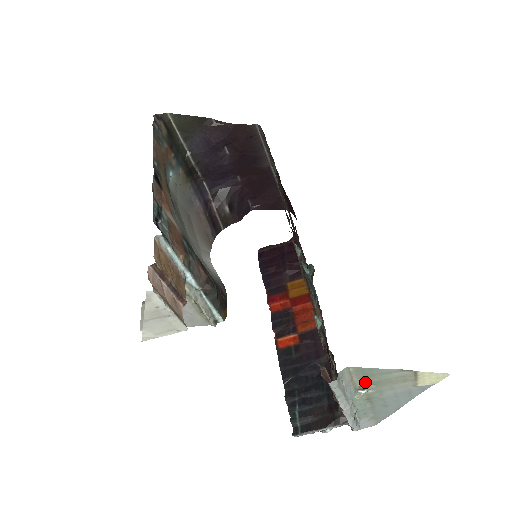
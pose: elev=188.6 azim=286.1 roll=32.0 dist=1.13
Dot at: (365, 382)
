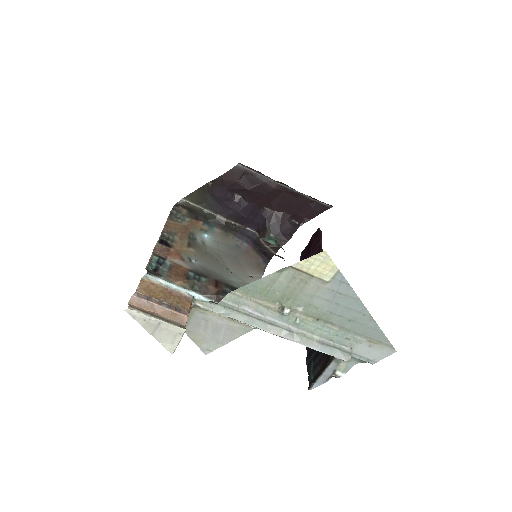
Dot at: (276, 301)
